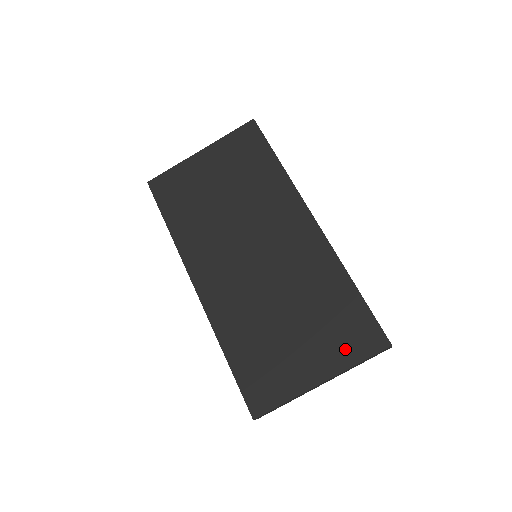
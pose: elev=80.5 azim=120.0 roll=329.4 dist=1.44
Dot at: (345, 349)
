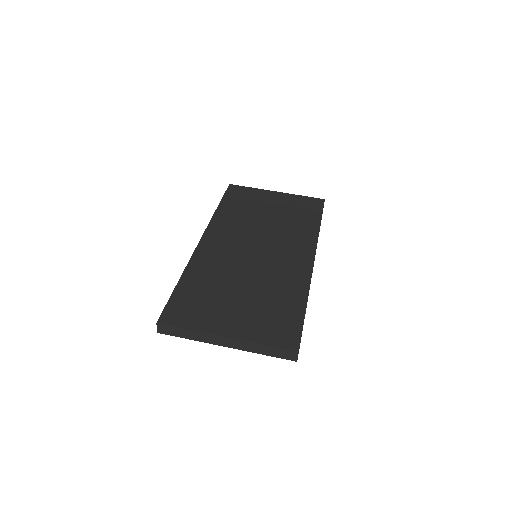
Dot at: (263, 331)
